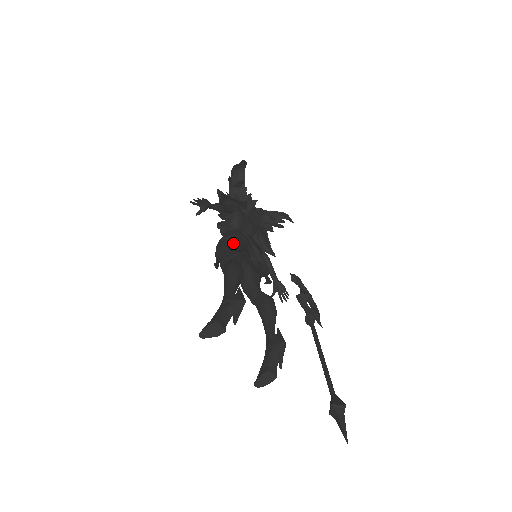
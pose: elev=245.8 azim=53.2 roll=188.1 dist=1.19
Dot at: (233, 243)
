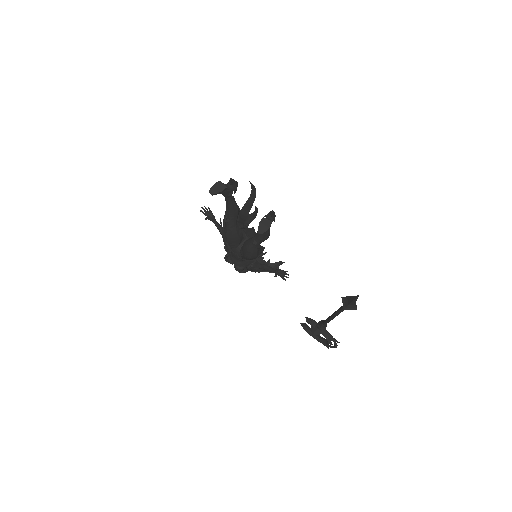
Dot at: occluded
